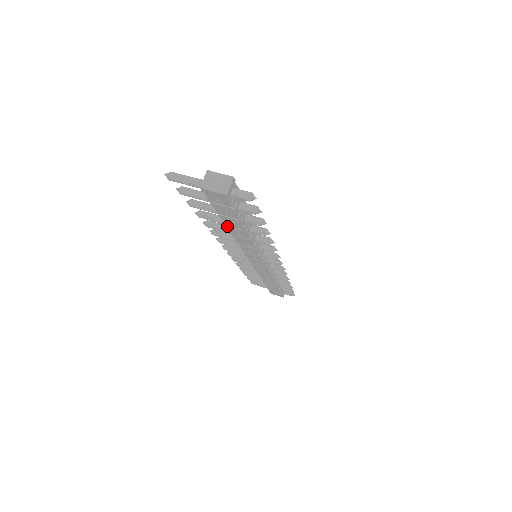
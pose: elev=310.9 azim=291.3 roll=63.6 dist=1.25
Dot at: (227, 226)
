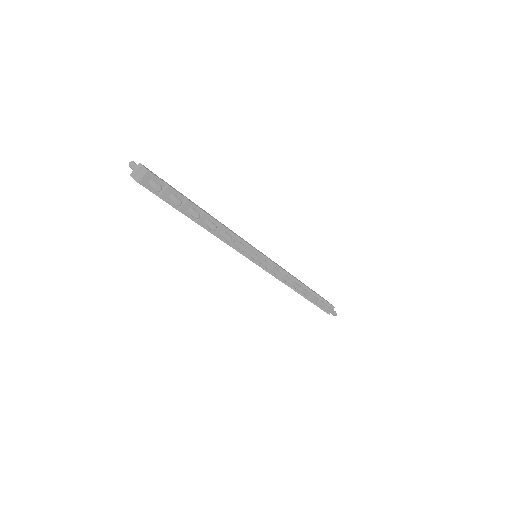
Dot at: occluded
